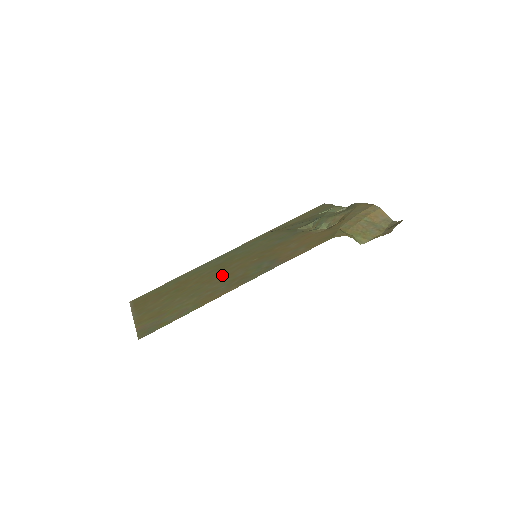
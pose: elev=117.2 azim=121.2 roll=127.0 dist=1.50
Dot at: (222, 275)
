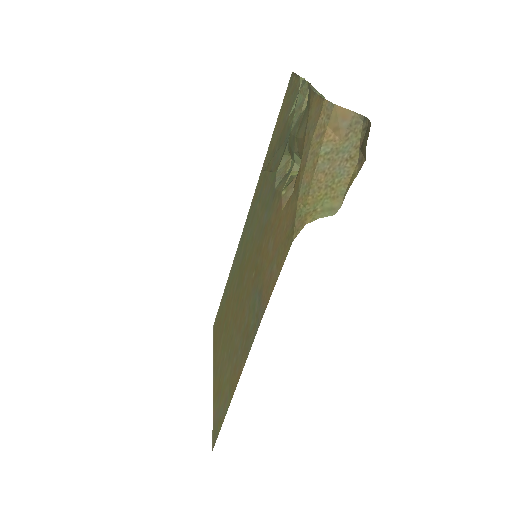
Dot at: (240, 309)
